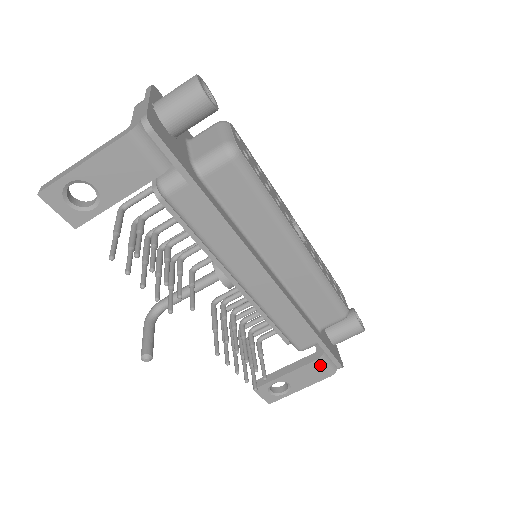
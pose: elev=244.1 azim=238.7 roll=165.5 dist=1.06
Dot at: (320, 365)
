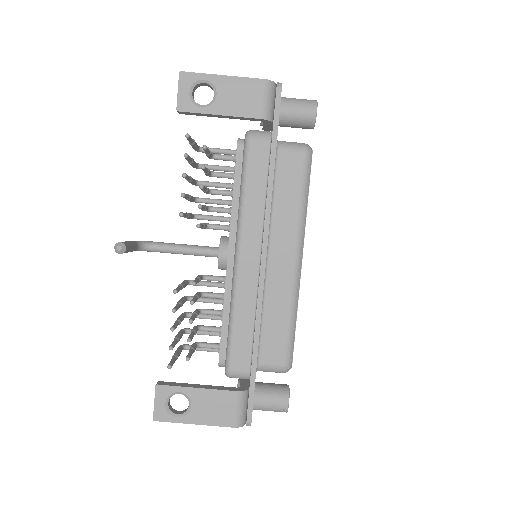
Dot at: (234, 402)
